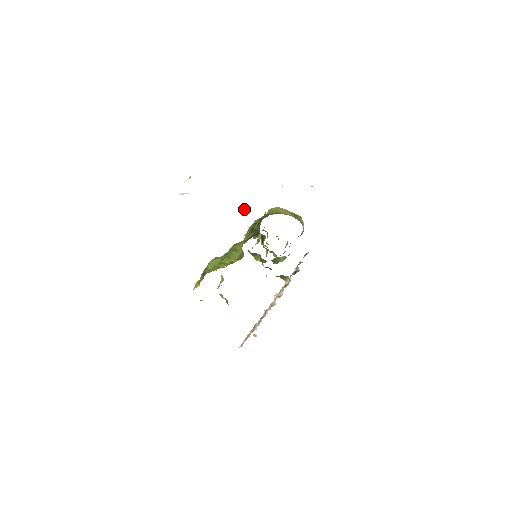
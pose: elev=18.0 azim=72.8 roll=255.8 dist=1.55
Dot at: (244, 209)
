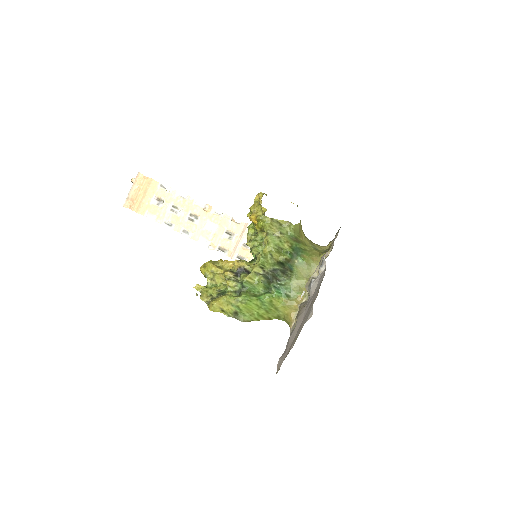
Dot at: occluded
